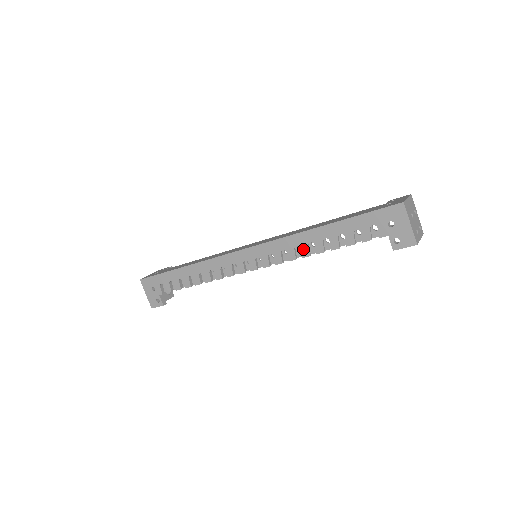
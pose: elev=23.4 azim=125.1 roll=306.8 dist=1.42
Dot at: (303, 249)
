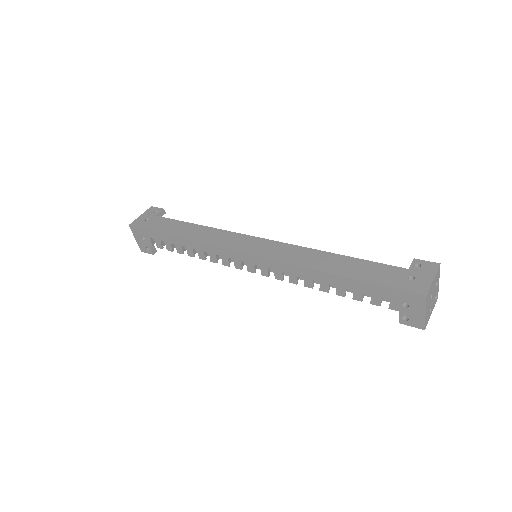
Dot at: (307, 281)
